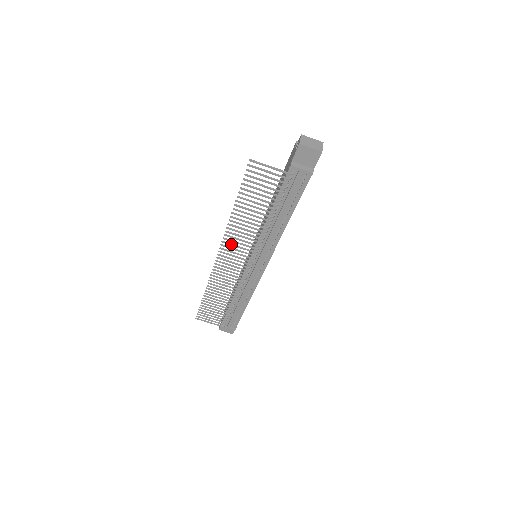
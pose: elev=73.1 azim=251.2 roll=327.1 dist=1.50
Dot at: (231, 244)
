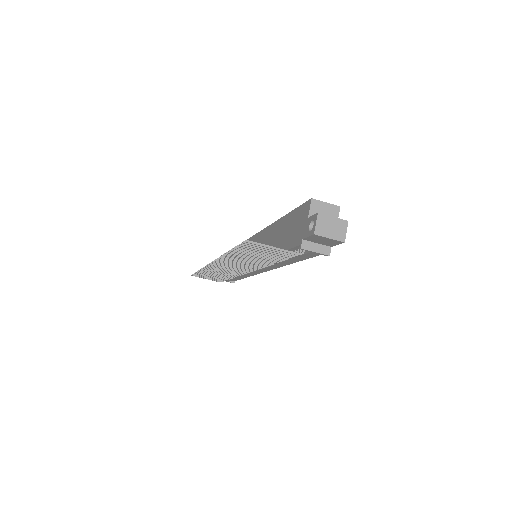
Dot at: (226, 263)
